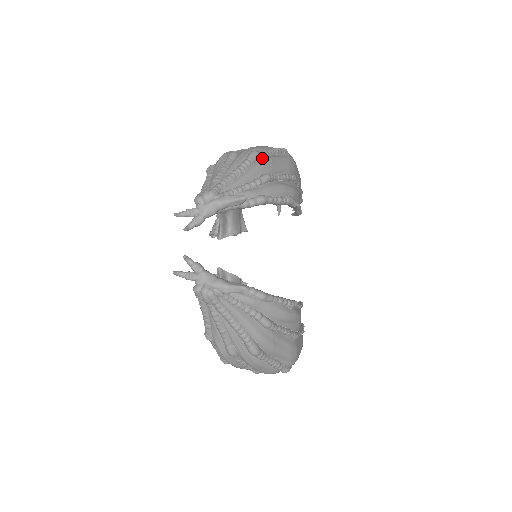
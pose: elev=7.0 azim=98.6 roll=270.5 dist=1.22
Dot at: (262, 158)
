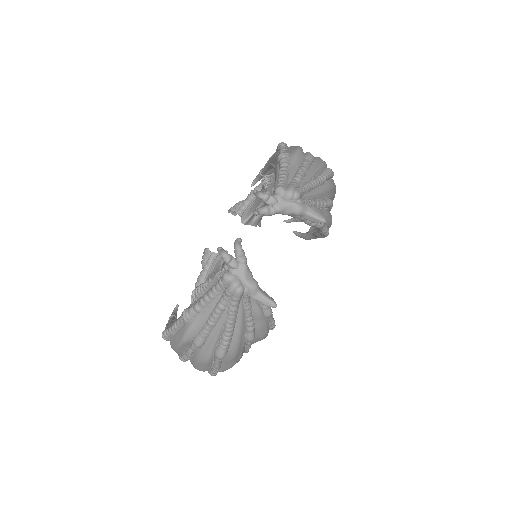
Dot at: occluded
